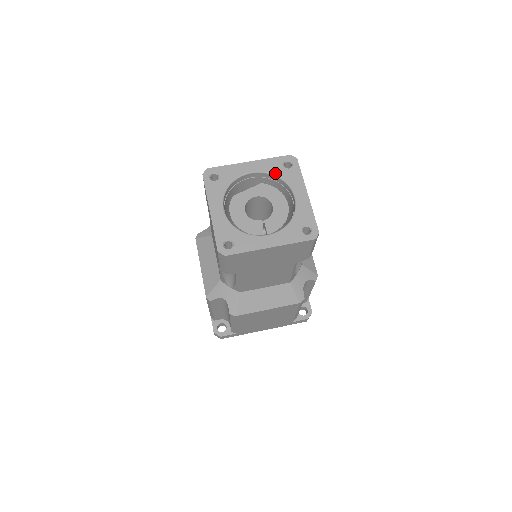
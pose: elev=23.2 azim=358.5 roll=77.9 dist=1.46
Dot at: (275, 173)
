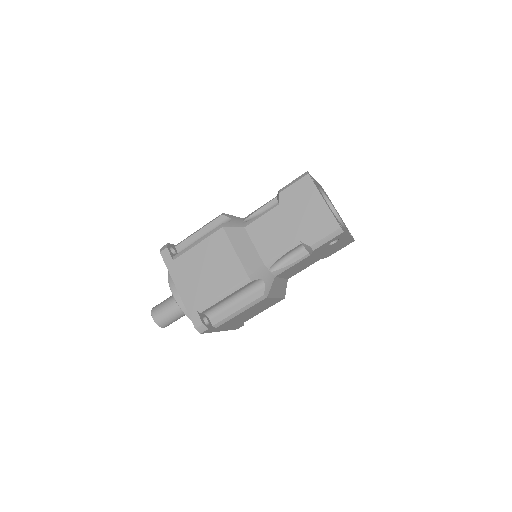
Dot at: (344, 224)
